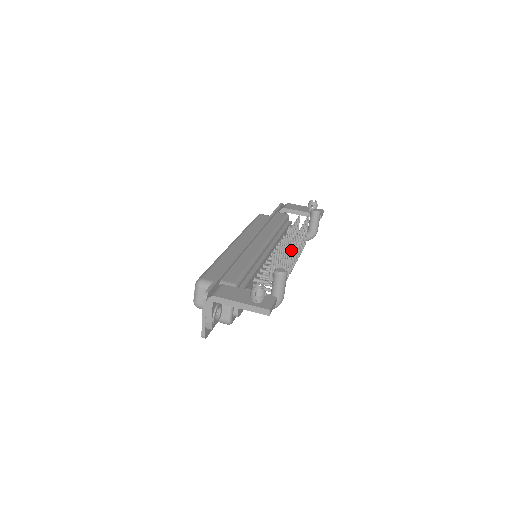
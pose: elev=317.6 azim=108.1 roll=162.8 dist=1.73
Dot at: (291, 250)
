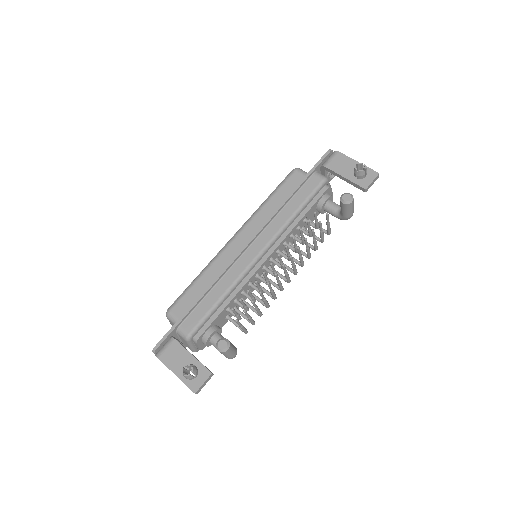
Dot at: (269, 287)
